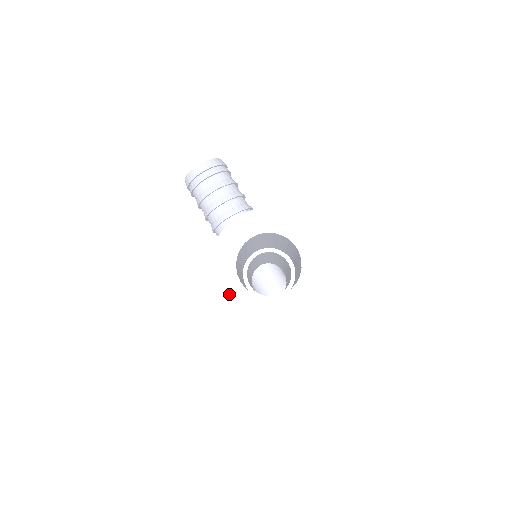
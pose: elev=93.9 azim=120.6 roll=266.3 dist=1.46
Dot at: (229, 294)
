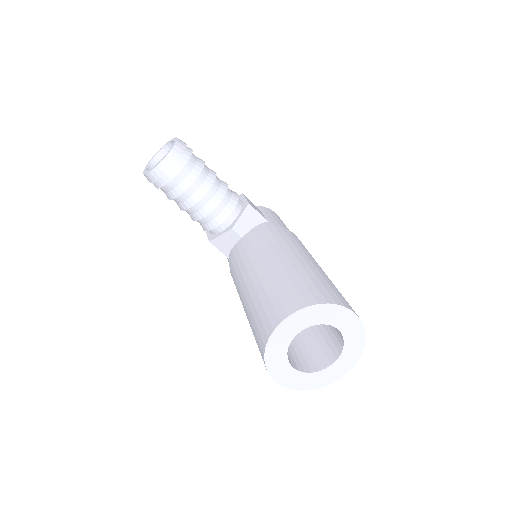
Dot at: (286, 379)
